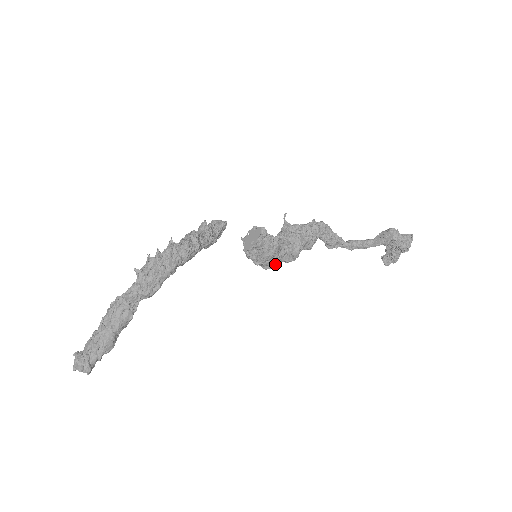
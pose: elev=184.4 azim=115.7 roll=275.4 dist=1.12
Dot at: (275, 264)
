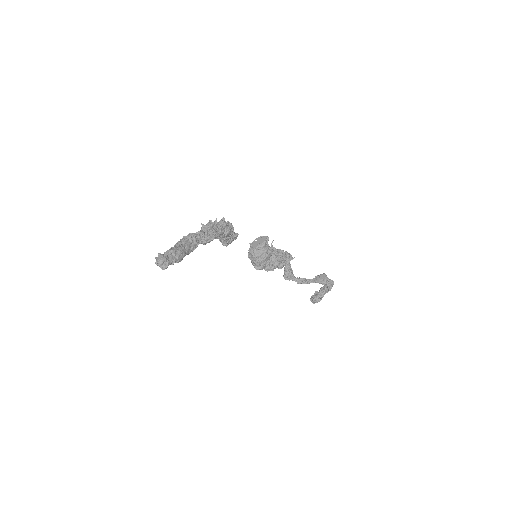
Dot at: (263, 267)
